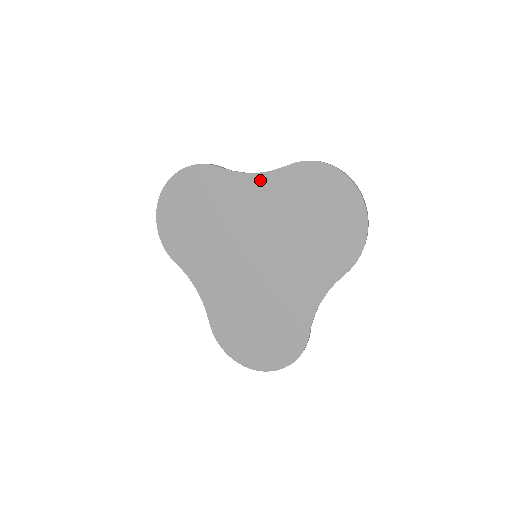
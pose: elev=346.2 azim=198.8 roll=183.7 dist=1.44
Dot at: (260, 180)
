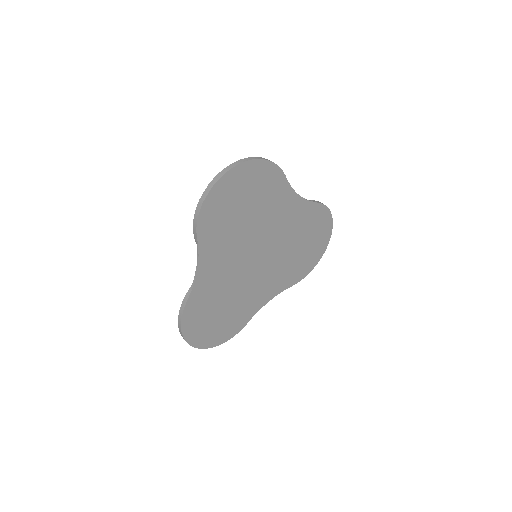
Dot at: (299, 203)
